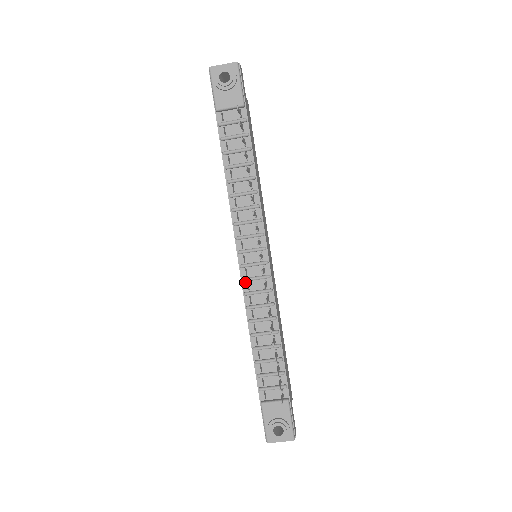
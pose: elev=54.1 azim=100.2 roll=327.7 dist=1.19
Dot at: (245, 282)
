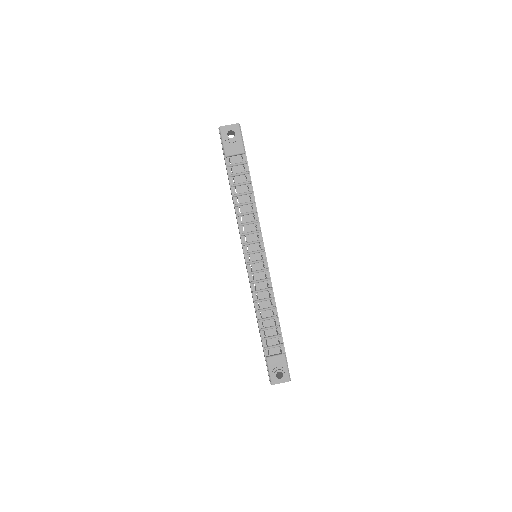
Dot at: (251, 274)
